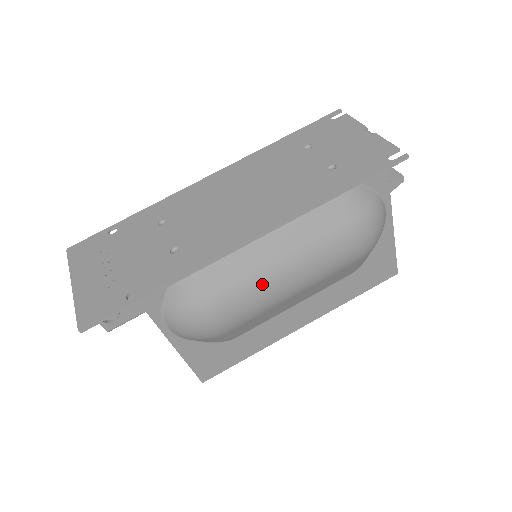
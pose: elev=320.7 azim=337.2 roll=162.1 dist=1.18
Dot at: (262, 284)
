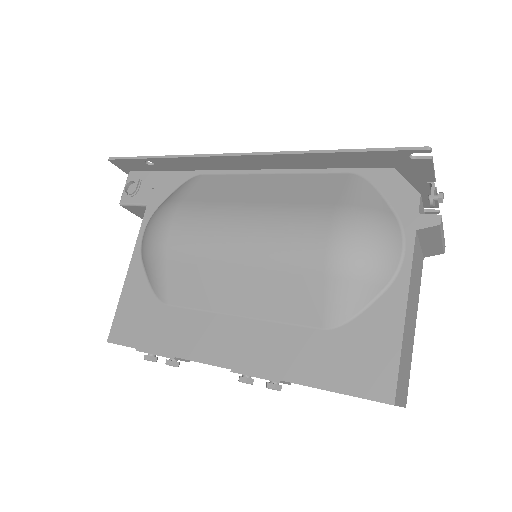
Dot at: (221, 213)
